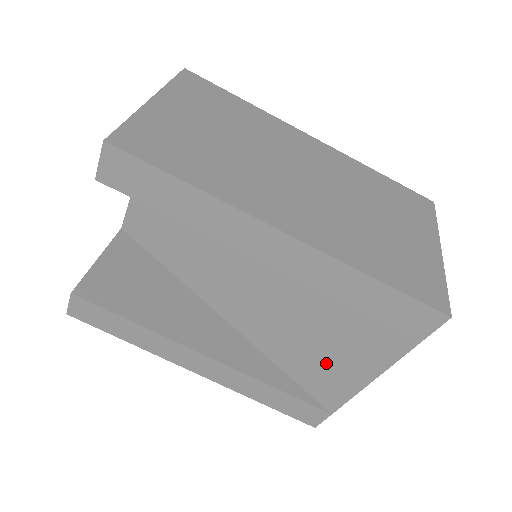
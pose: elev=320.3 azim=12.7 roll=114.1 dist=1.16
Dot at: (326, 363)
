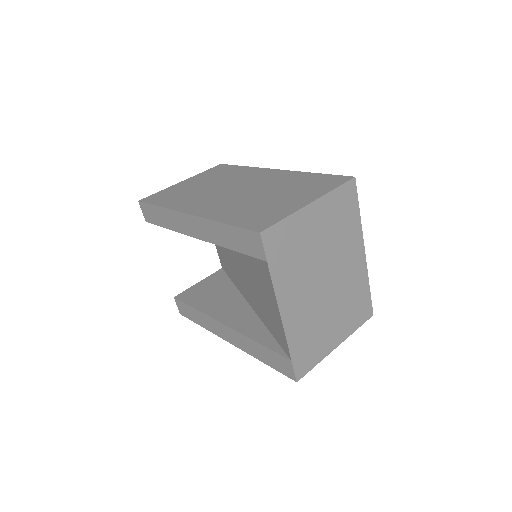
Dot at: (270, 312)
